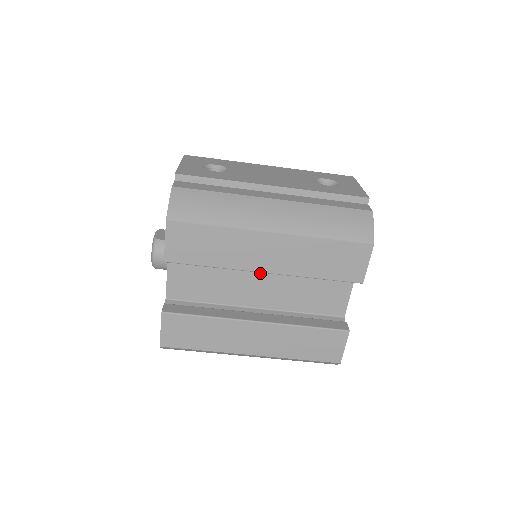
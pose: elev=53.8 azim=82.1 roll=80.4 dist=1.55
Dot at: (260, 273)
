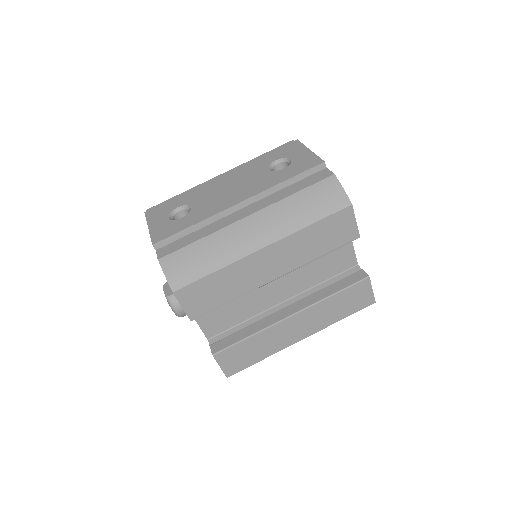
Dot at: occluded
